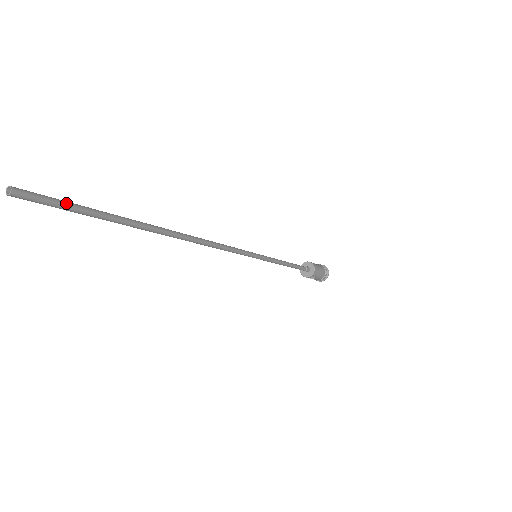
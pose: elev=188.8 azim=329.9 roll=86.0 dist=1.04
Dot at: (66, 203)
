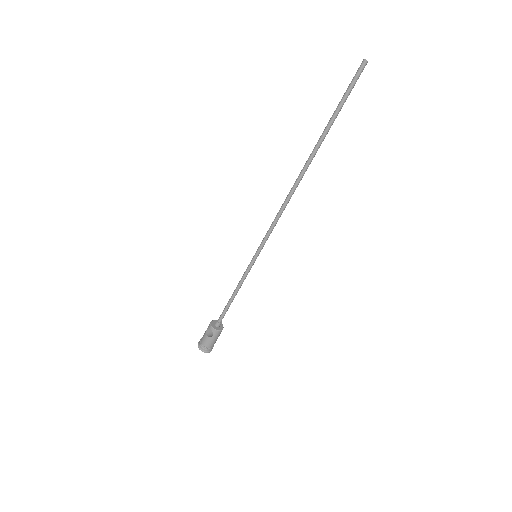
Dot at: occluded
